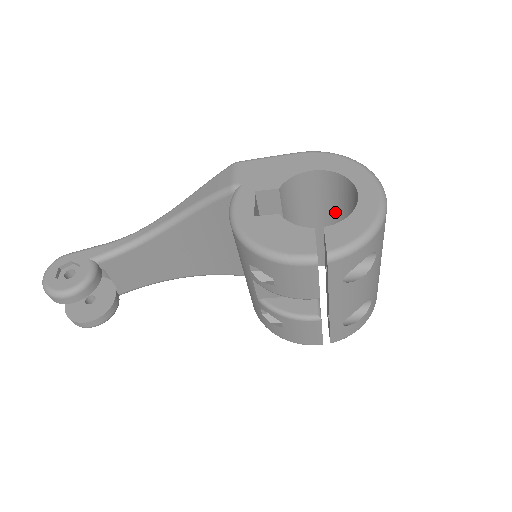
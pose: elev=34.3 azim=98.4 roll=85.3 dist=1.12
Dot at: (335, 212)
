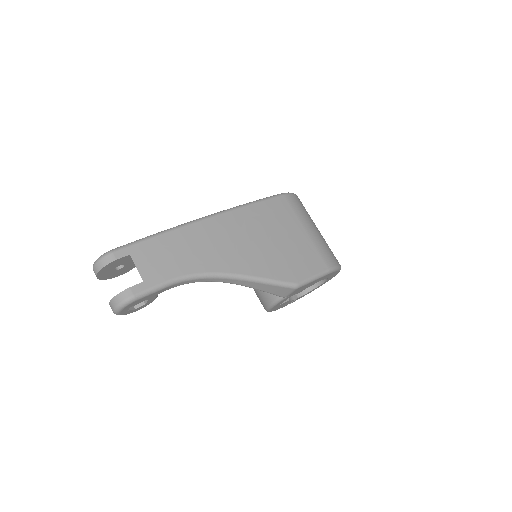
Dot at: occluded
